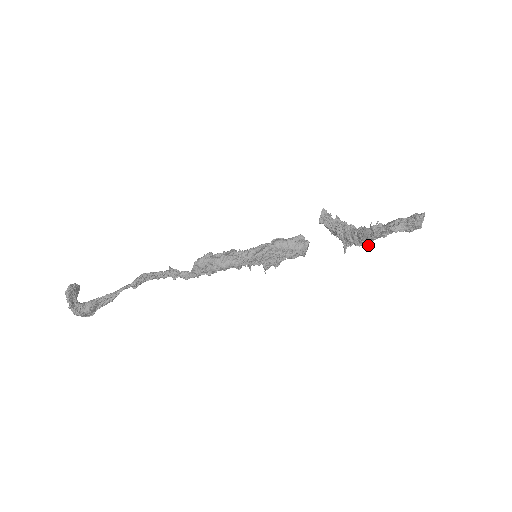
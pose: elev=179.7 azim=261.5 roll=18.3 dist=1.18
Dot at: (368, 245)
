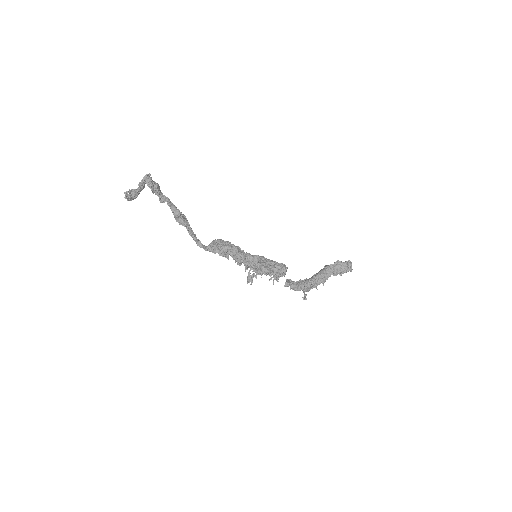
Dot at: (323, 283)
